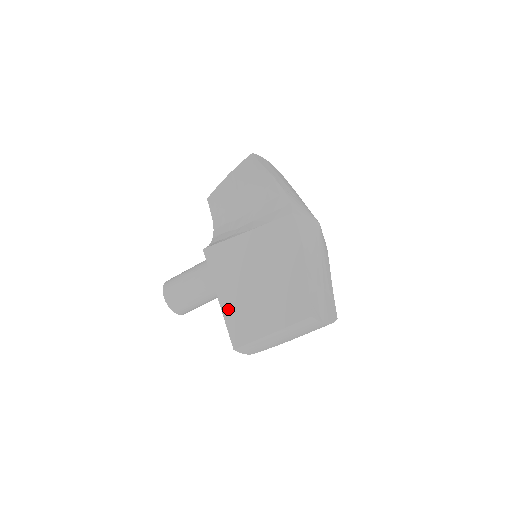
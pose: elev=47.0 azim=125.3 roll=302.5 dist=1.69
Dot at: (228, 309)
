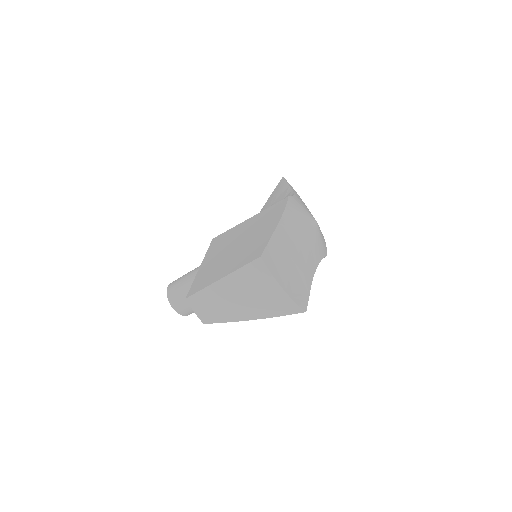
Dot at: (202, 271)
